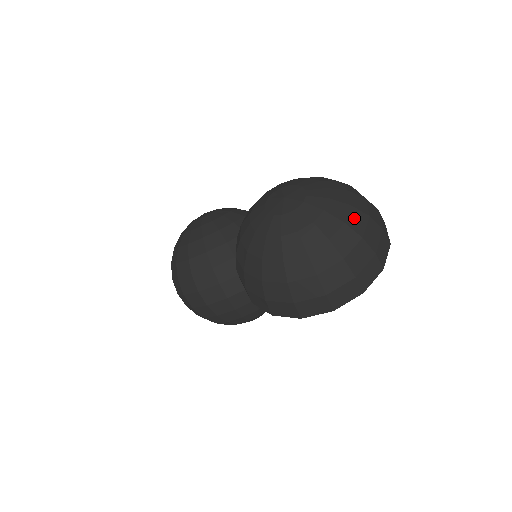
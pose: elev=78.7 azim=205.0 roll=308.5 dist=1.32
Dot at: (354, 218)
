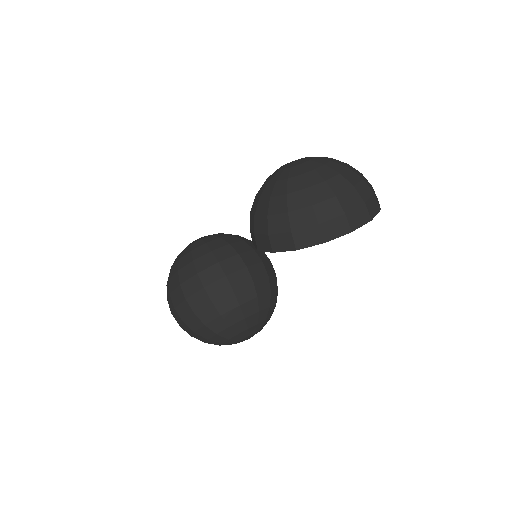
Dot at: (352, 169)
